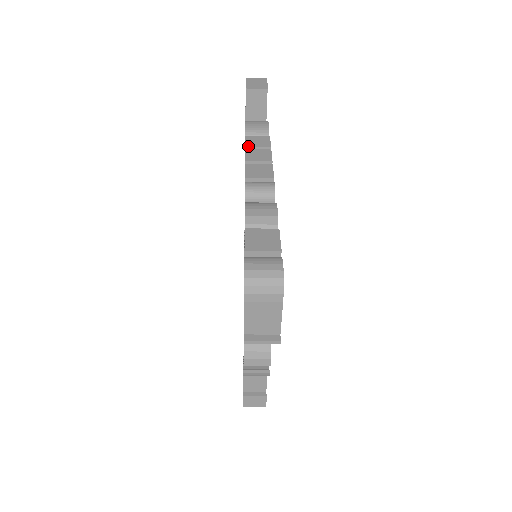
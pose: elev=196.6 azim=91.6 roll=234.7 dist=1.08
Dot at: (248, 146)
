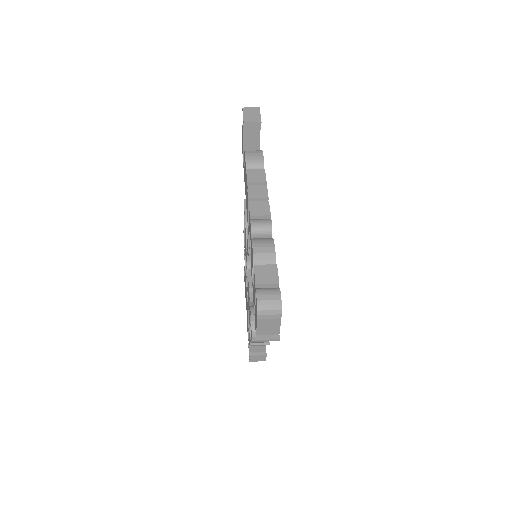
Dot at: (249, 181)
